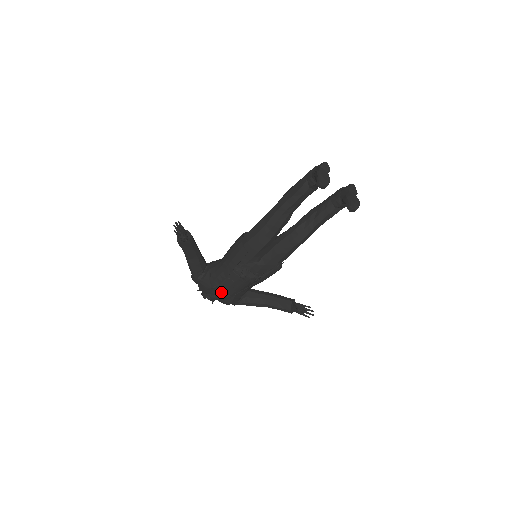
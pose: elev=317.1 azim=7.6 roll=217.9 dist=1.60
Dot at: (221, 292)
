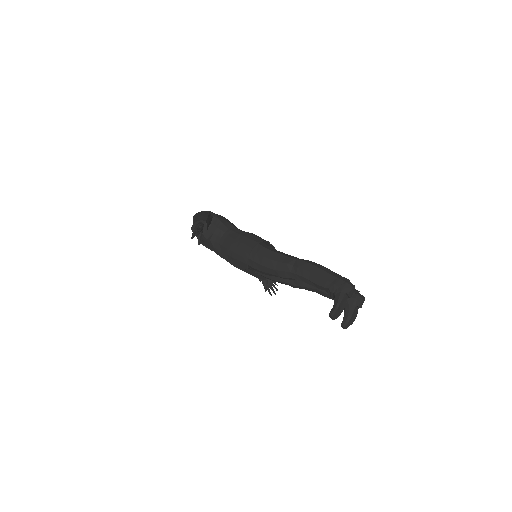
Dot at: occluded
